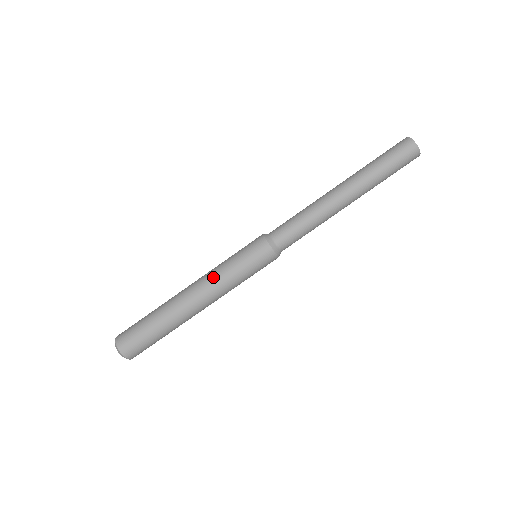
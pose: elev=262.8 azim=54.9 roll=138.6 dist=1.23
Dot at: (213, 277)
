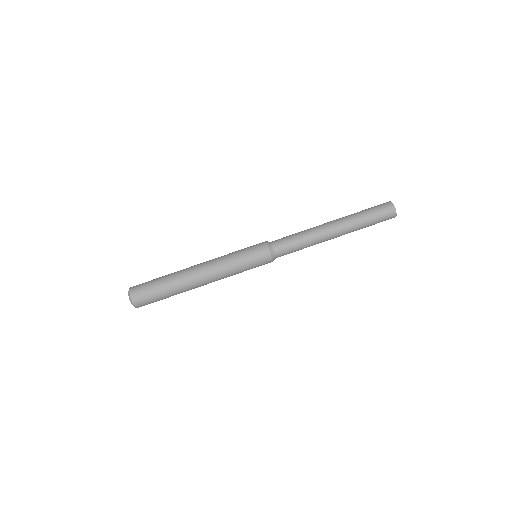
Dot at: (220, 261)
